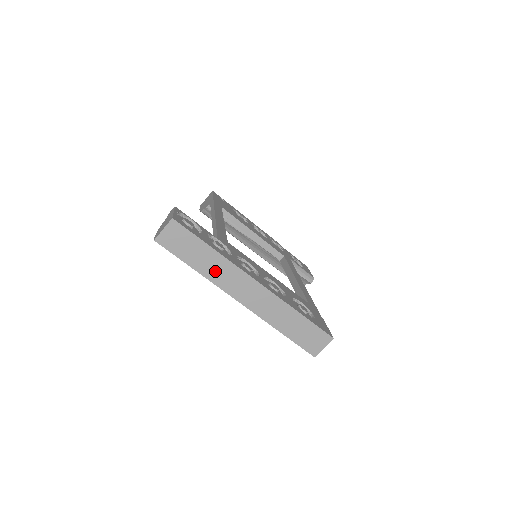
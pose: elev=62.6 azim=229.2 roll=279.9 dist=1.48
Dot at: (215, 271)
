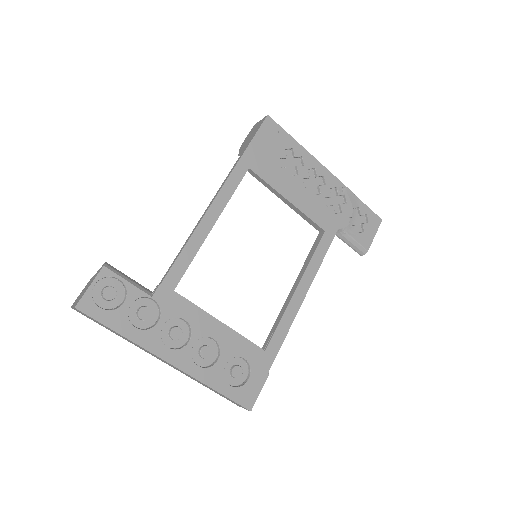
Dot at: (130, 342)
